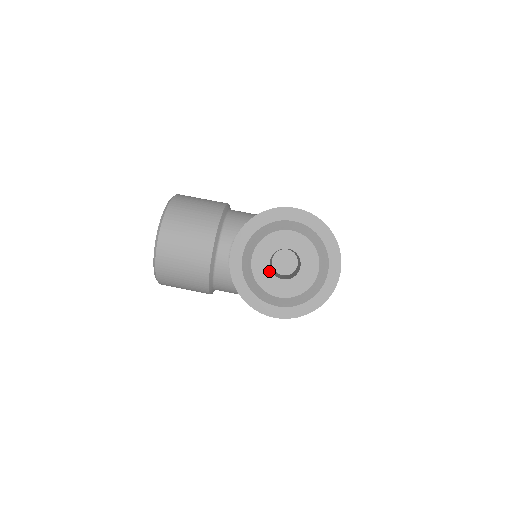
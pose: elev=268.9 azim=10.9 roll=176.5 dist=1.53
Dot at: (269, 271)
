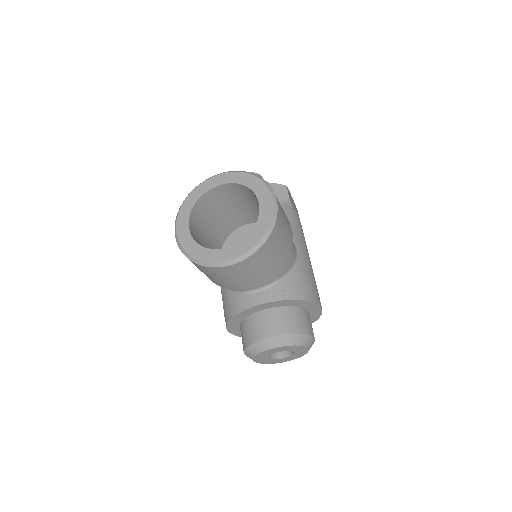
Dot at: (270, 354)
